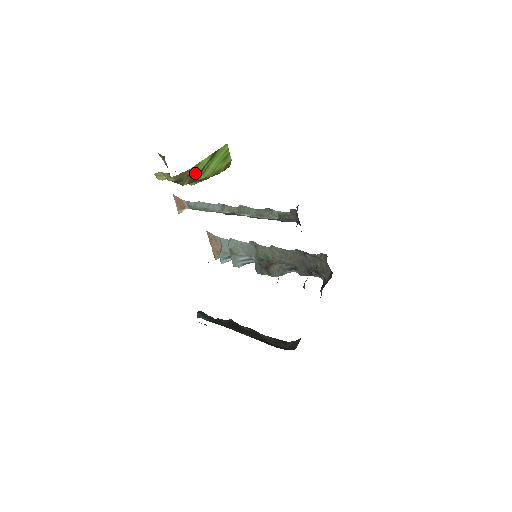
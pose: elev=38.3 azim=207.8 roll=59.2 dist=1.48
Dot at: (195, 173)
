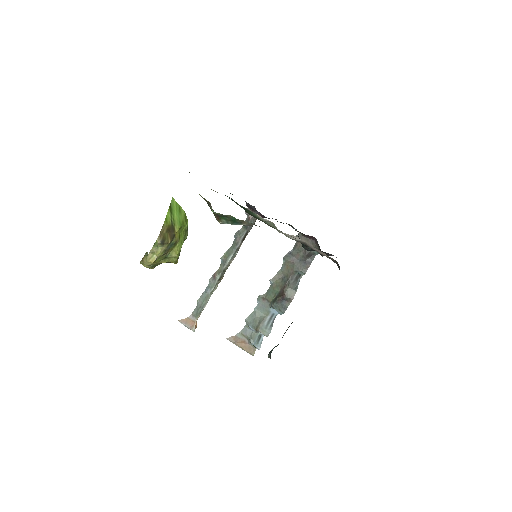
Dot at: (169, 228)
